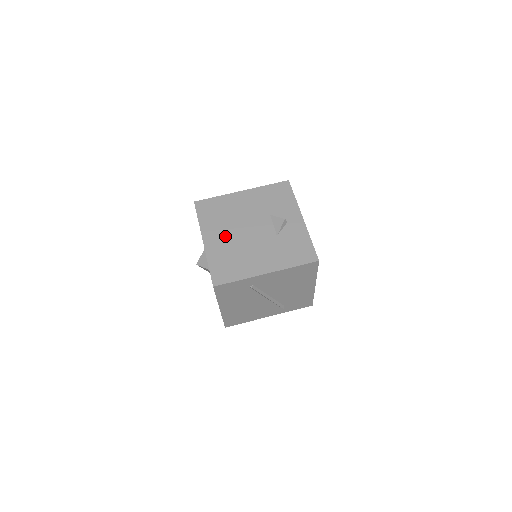
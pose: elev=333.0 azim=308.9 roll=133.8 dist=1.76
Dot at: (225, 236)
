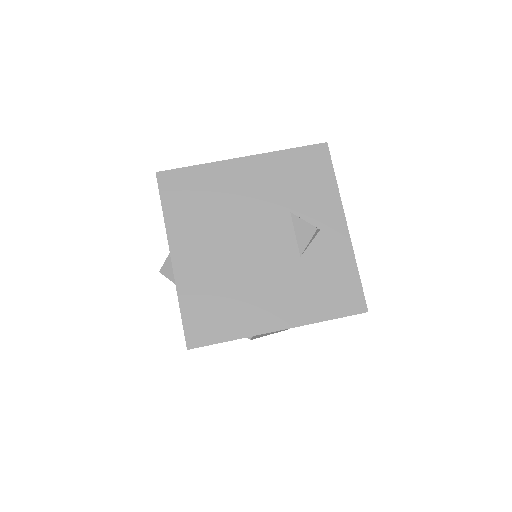
Dot at: (210, 250)
